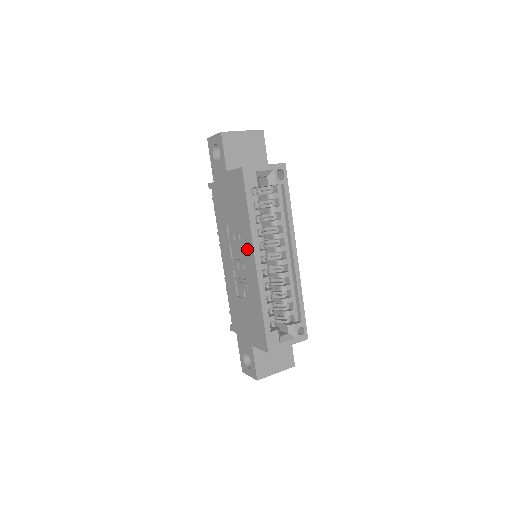
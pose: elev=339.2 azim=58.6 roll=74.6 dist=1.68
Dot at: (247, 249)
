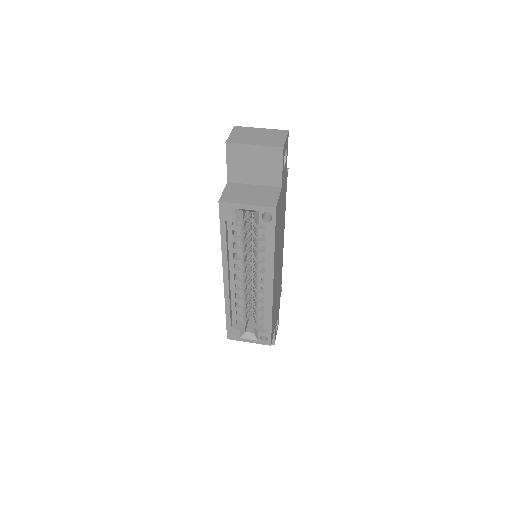
Dot at: occluded
